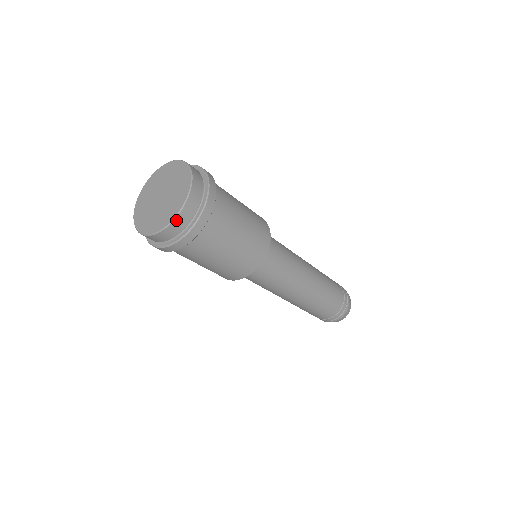
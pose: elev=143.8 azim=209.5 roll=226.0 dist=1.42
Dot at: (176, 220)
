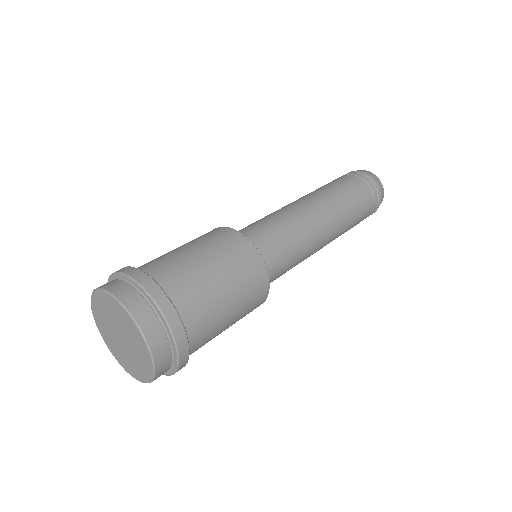
Dot at: (156, 375)
